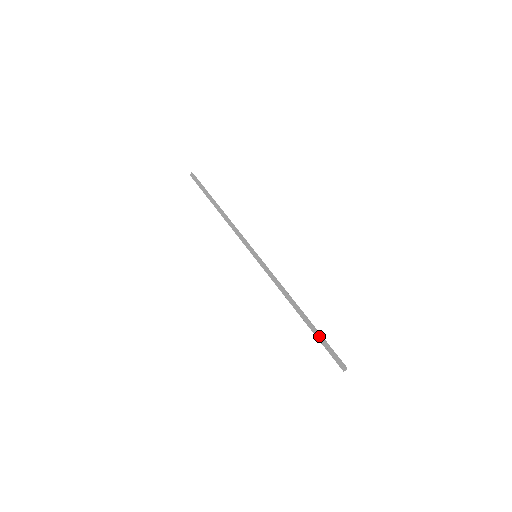
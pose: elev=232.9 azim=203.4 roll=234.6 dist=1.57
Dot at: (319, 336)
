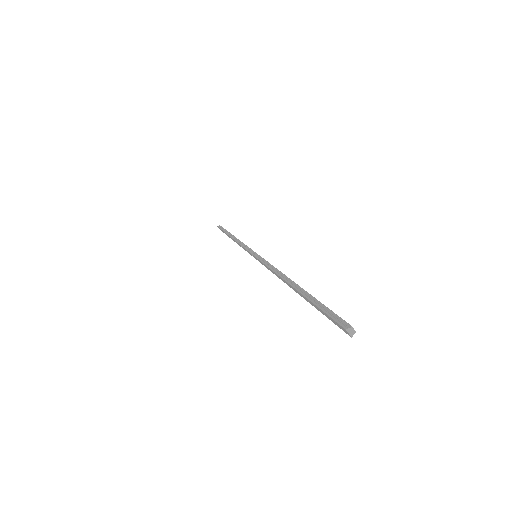
Dot at: (310, 303)
